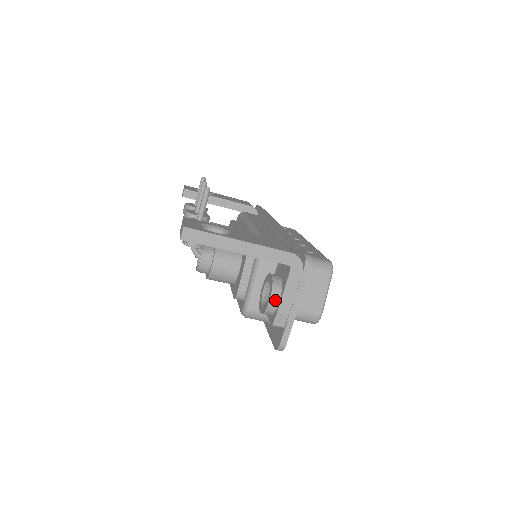
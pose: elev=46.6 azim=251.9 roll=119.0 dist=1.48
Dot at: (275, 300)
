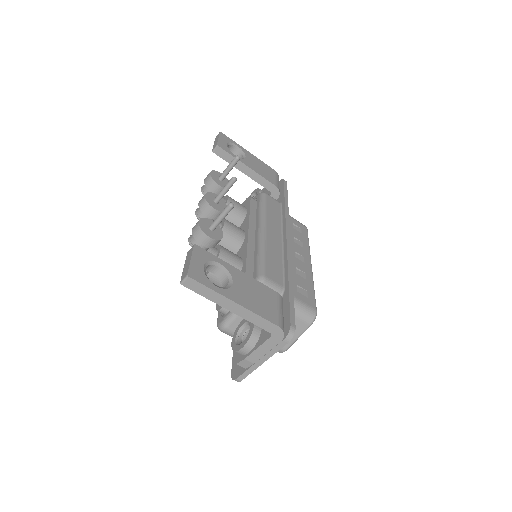
Dot at: (247, 349)
